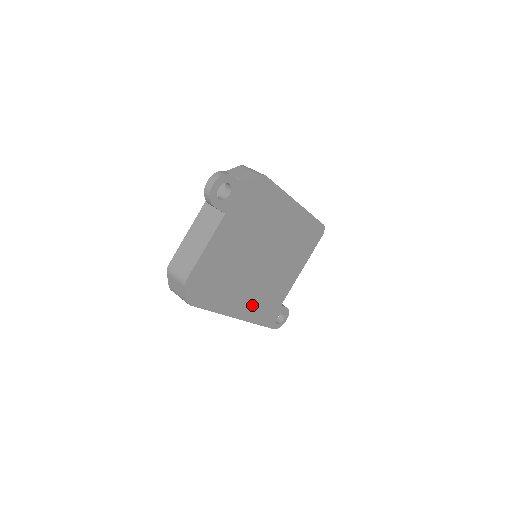
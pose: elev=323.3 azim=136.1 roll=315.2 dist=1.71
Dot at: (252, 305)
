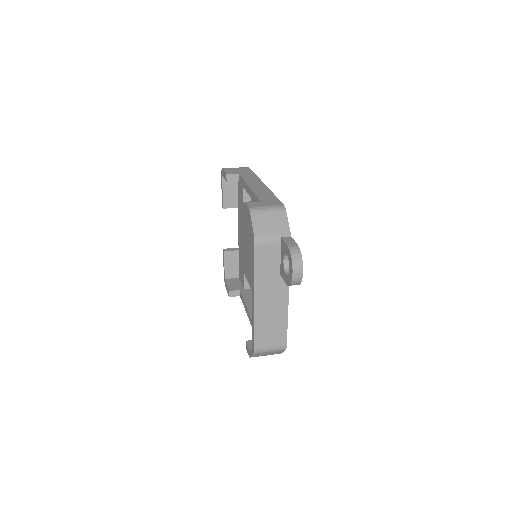
Dot at: occluded
